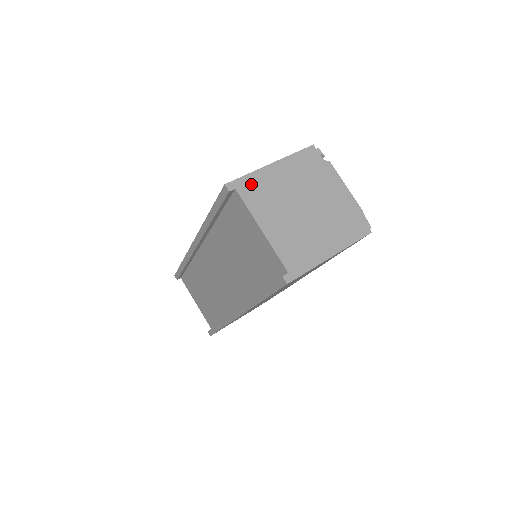
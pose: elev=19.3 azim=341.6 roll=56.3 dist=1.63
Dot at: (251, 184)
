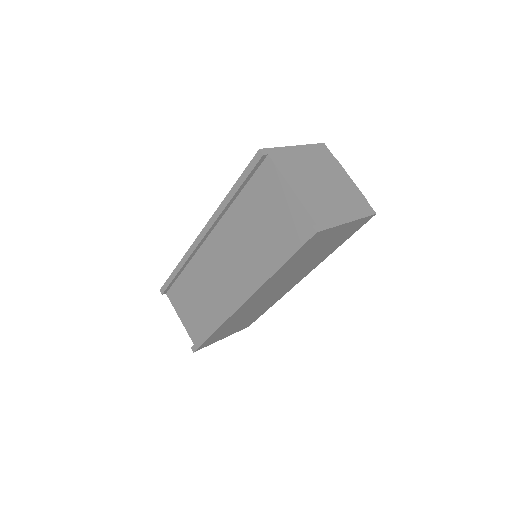
Dot at: (280, 155)
